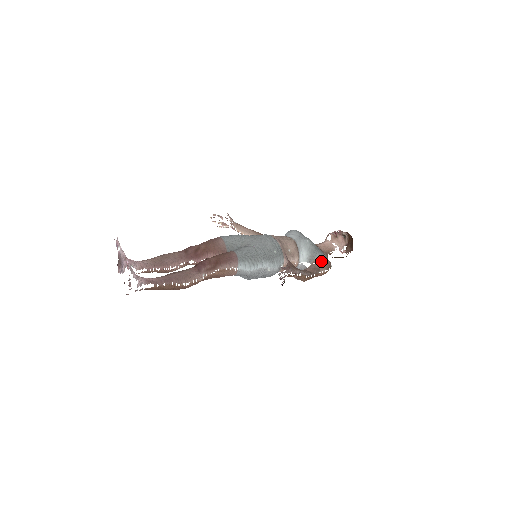
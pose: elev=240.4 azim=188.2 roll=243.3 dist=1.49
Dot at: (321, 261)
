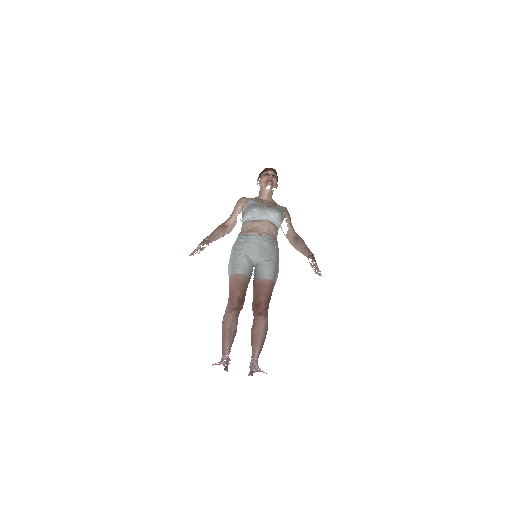
Dot at: (287, 216)
